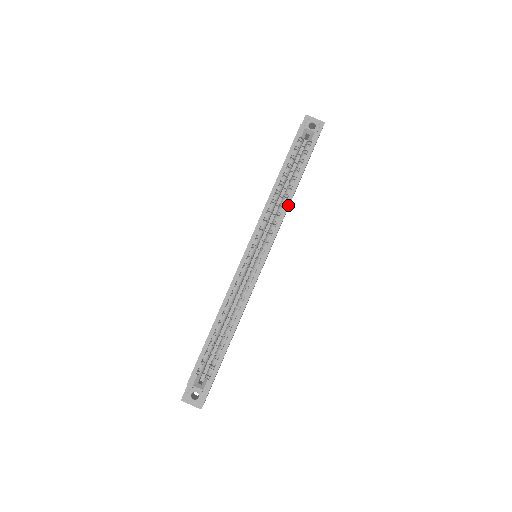
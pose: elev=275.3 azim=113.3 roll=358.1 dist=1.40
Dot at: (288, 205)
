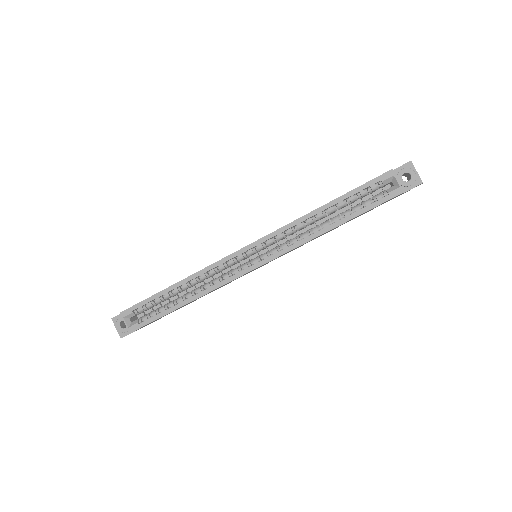
Dot at: (315, 237)
